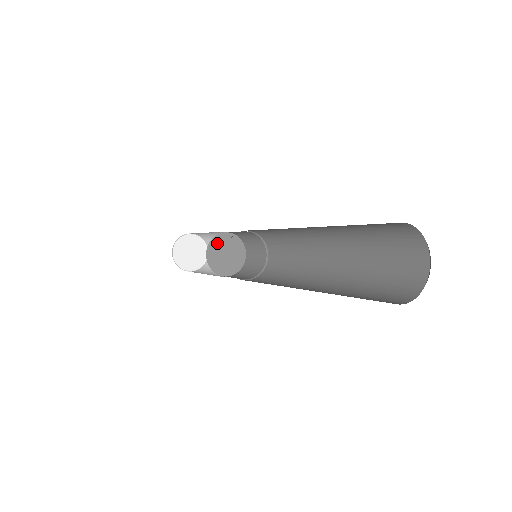
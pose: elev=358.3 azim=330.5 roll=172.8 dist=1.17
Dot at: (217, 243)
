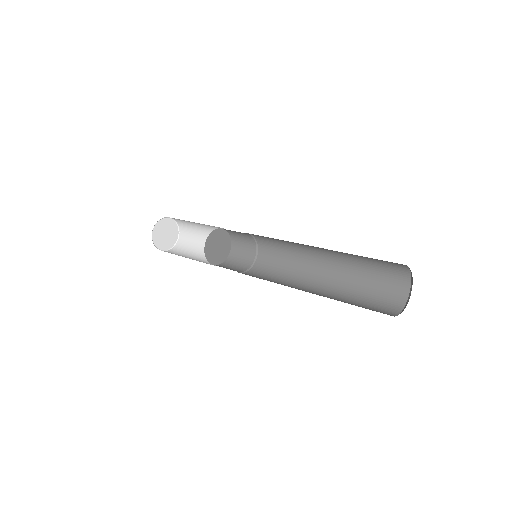
Dot at: (215, 236)
